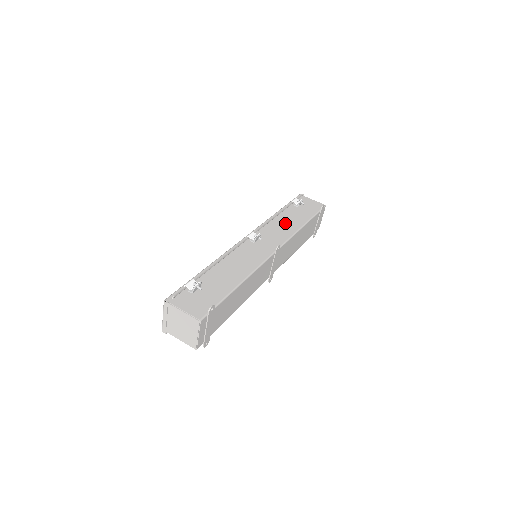
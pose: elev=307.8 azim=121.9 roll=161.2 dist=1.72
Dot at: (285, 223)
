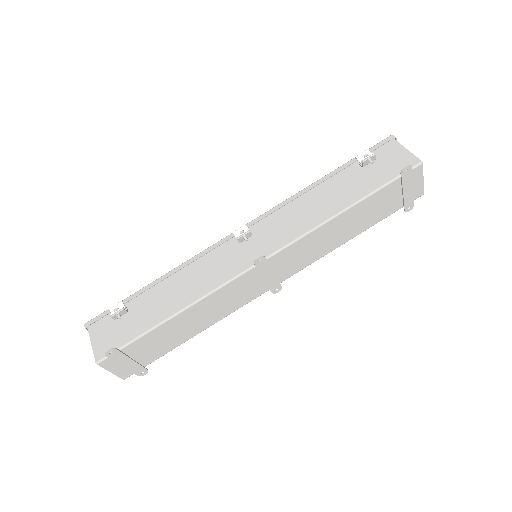
Dot at: (314, 205)
